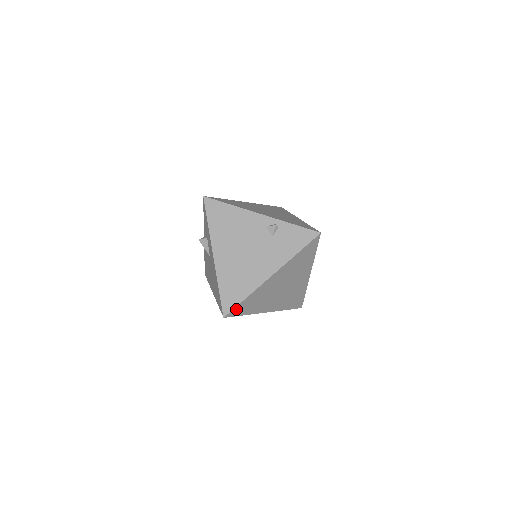
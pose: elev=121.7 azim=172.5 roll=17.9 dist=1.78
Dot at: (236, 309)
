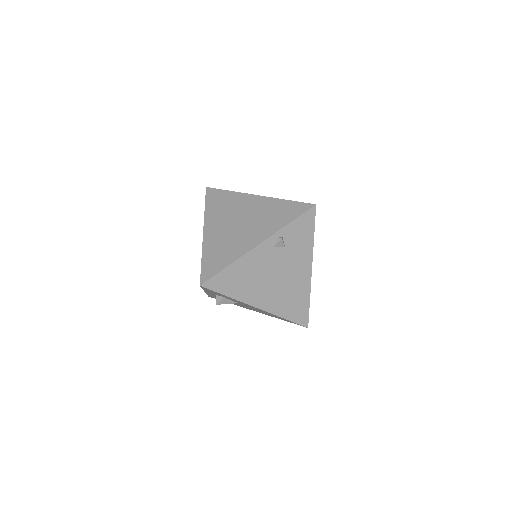
Dot at: (308, 313)
